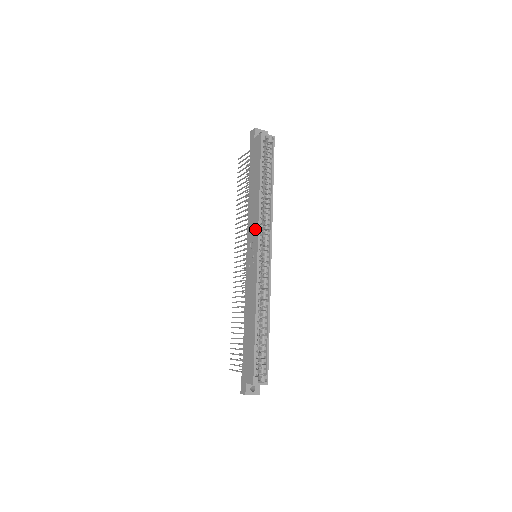
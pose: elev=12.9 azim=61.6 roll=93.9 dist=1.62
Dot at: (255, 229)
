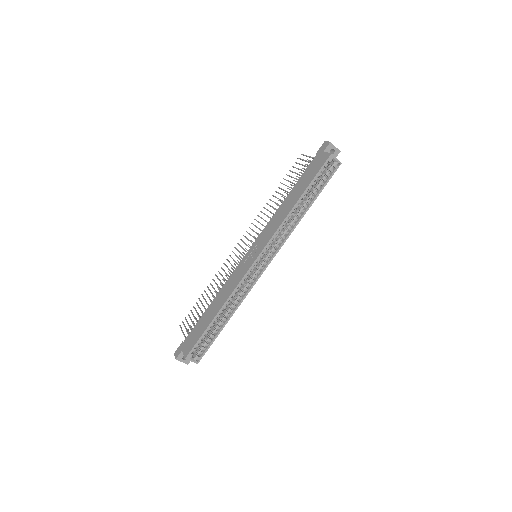
Dot at: (269, 236)
